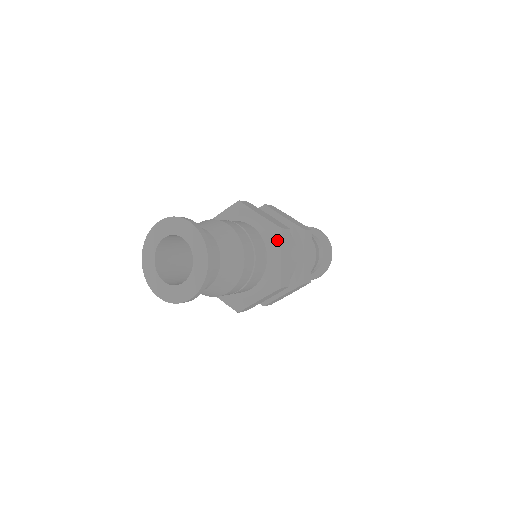
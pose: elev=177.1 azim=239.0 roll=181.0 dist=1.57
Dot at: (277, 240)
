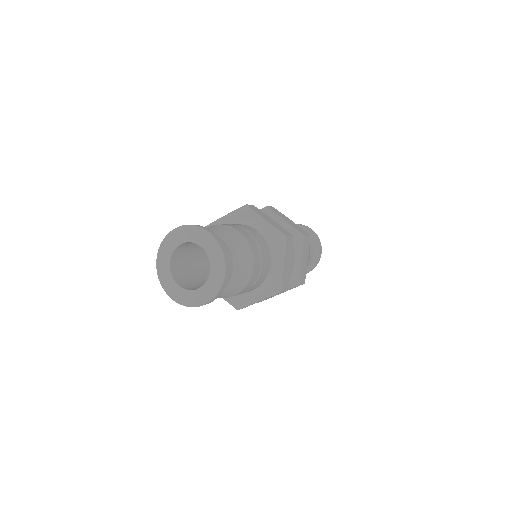
Dot at: (282, 247)
